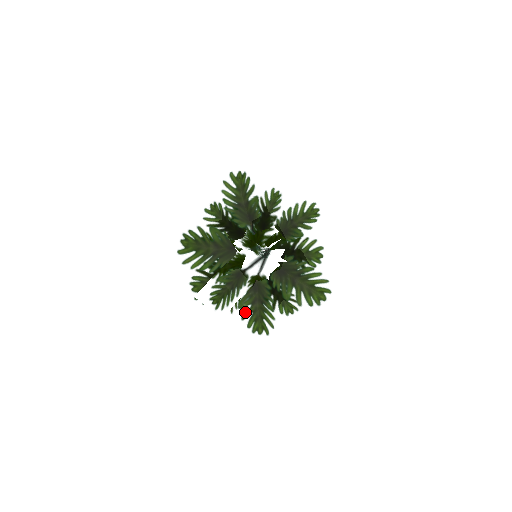
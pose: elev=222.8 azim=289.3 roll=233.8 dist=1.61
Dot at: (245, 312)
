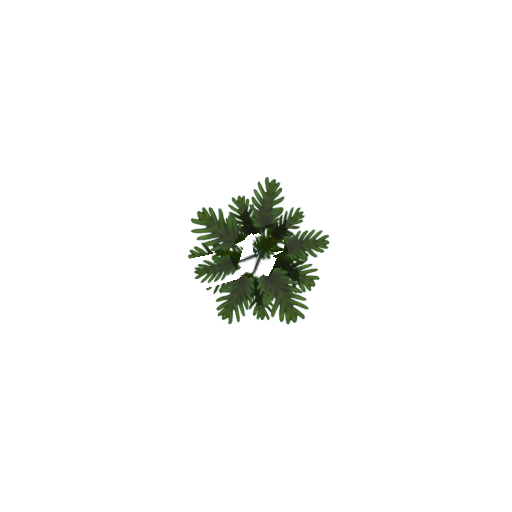
Dot at: (222, 296)
